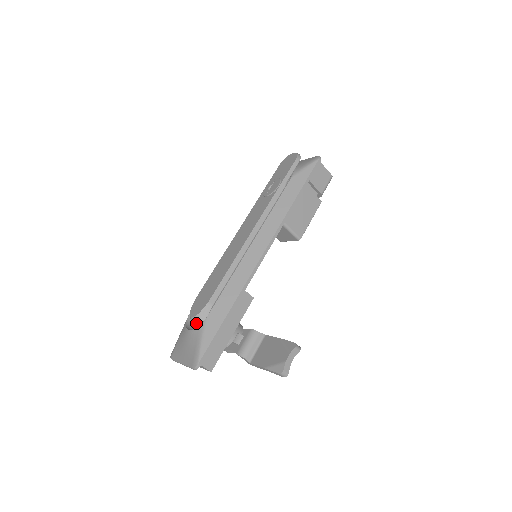
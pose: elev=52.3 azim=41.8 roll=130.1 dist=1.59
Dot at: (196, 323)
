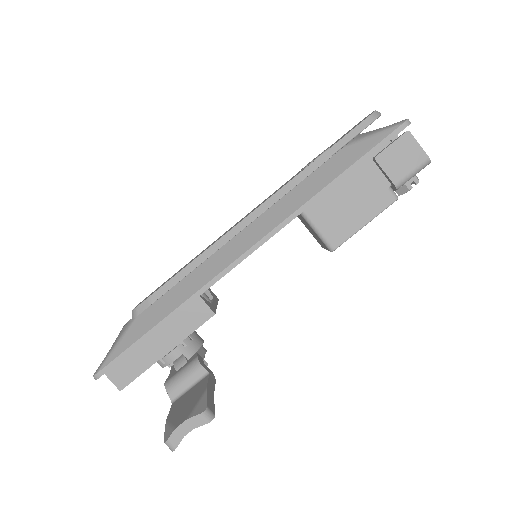
Dot at: (132, 319)
